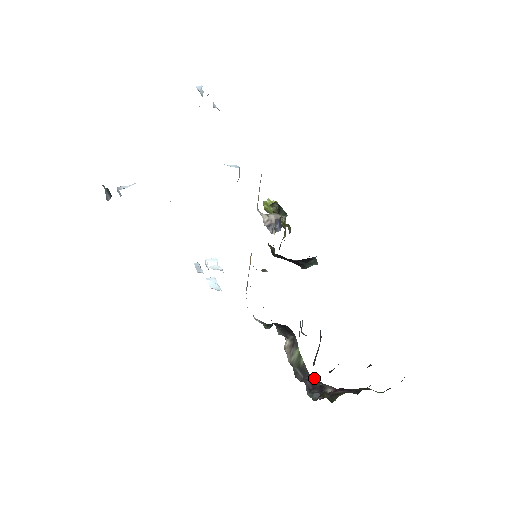
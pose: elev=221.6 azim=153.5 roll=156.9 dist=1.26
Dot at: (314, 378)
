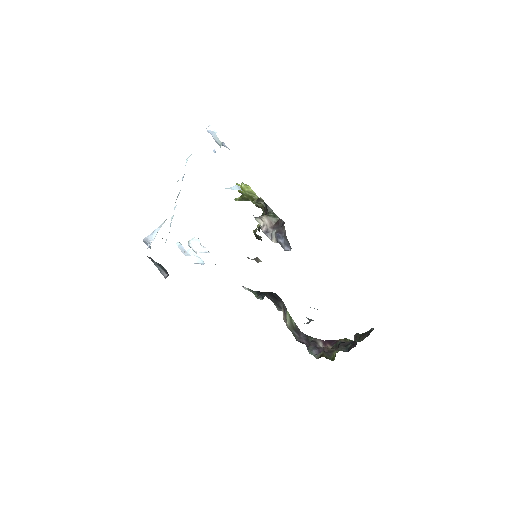
Dot at: (305, 334)
